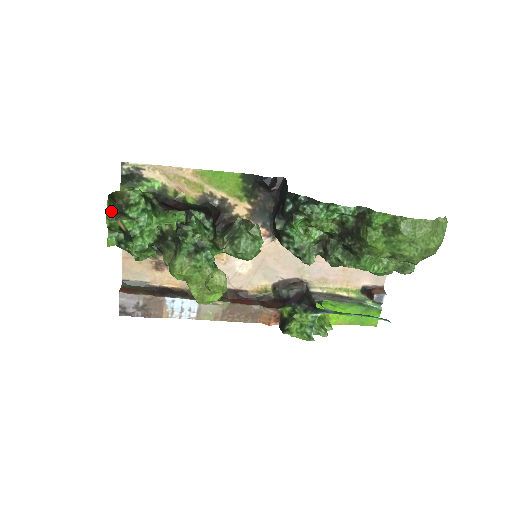
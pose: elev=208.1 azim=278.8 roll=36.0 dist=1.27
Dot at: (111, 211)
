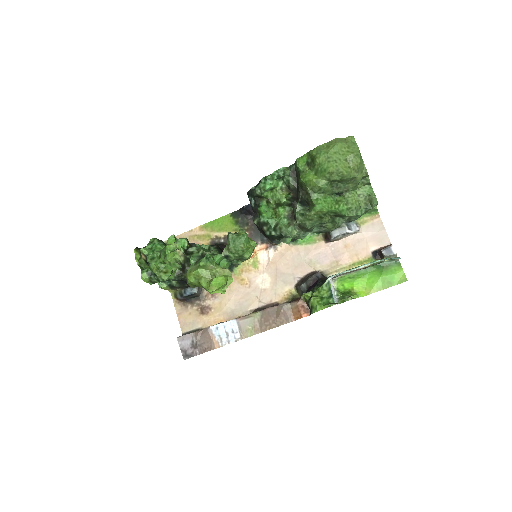
Dot at: (138, 254)
